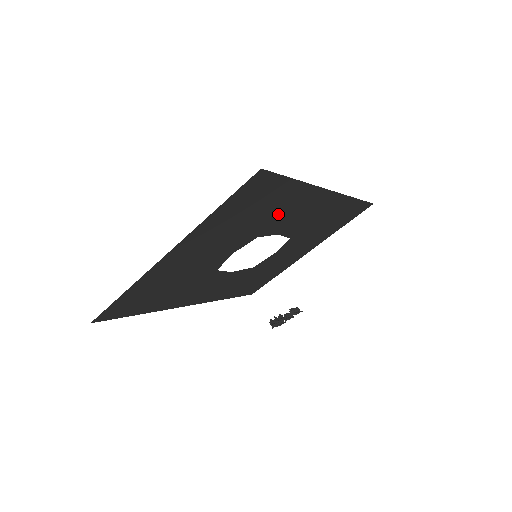
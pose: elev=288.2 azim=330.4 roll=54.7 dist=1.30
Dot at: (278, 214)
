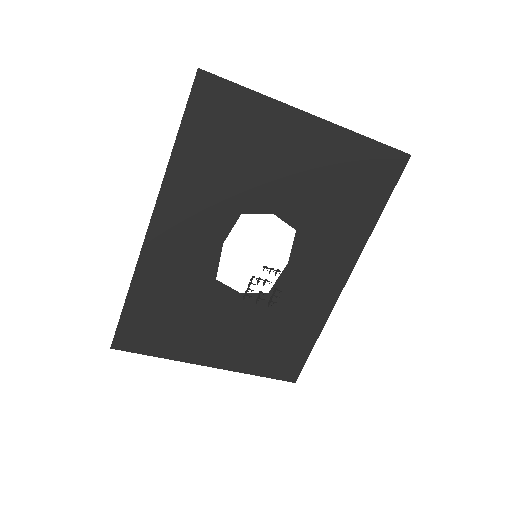
Dot at: (332, 229)
